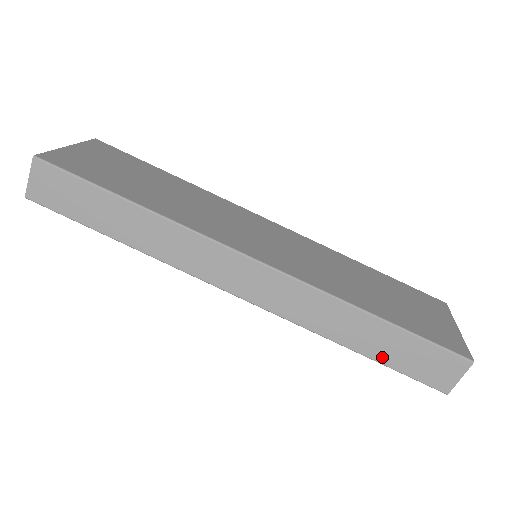
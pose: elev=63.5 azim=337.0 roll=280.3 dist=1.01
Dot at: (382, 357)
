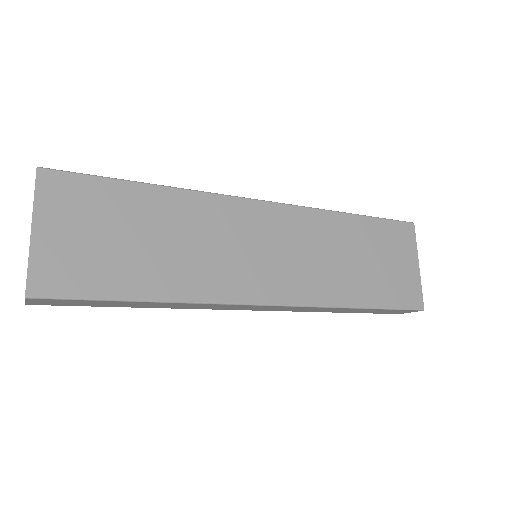
Dot at: (359, 312)
